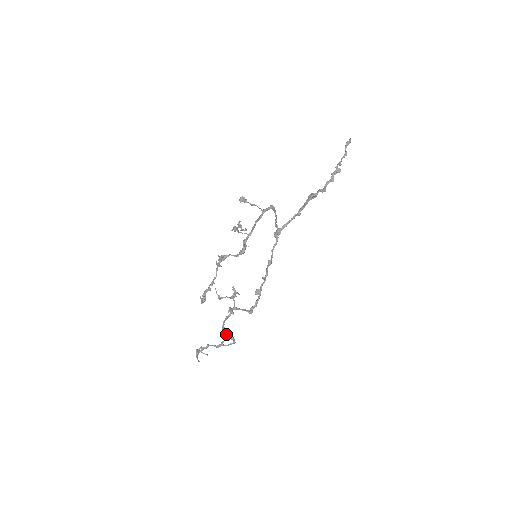
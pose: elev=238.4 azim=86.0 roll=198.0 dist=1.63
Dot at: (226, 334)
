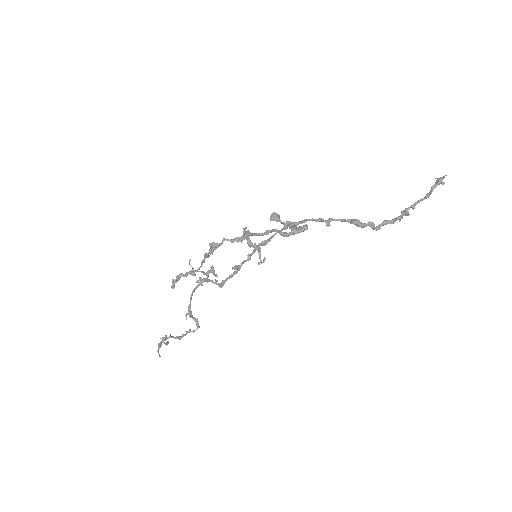
Dot at: (191, 316)
